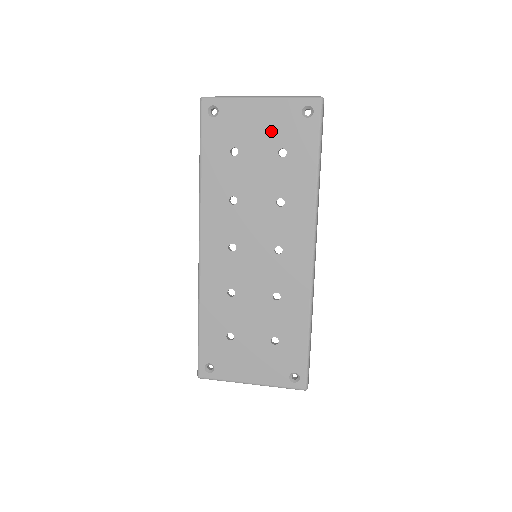
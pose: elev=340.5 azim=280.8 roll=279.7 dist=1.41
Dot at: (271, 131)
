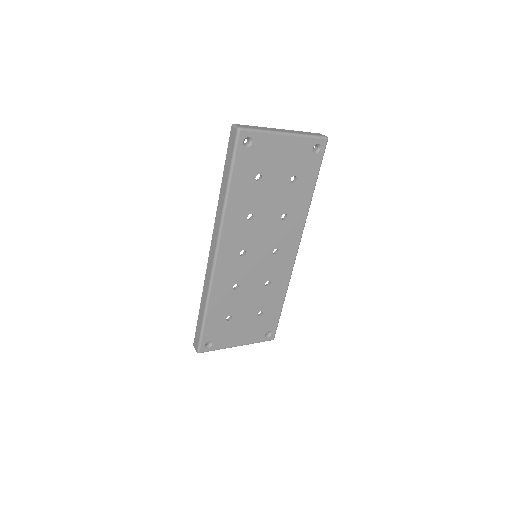
Dot at: (289, 162)
